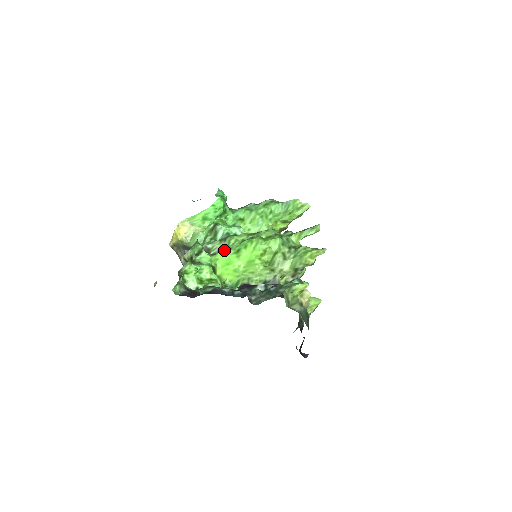
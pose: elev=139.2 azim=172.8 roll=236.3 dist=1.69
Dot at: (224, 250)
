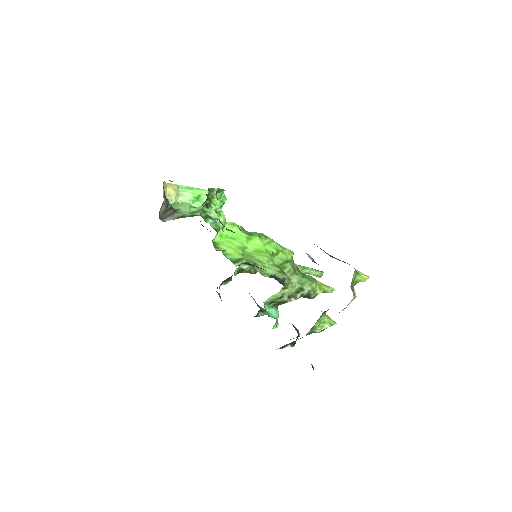
Dot at: (235, 223)
